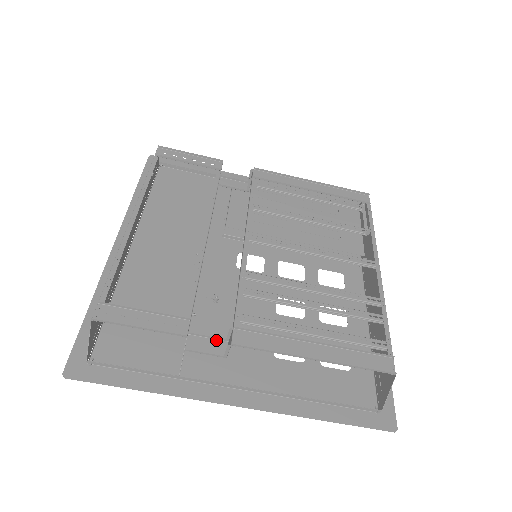
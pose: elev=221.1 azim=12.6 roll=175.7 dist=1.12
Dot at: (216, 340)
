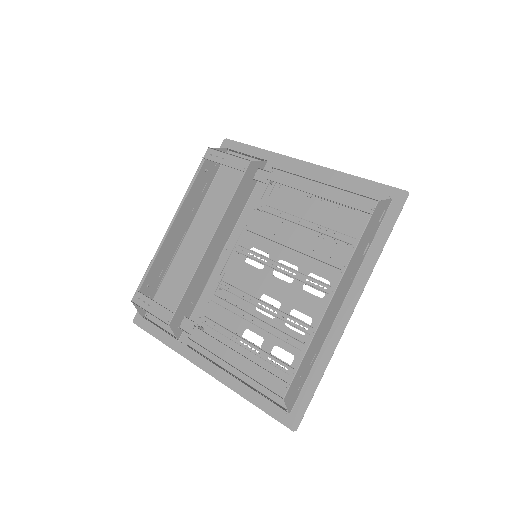
Dot at: occluded
